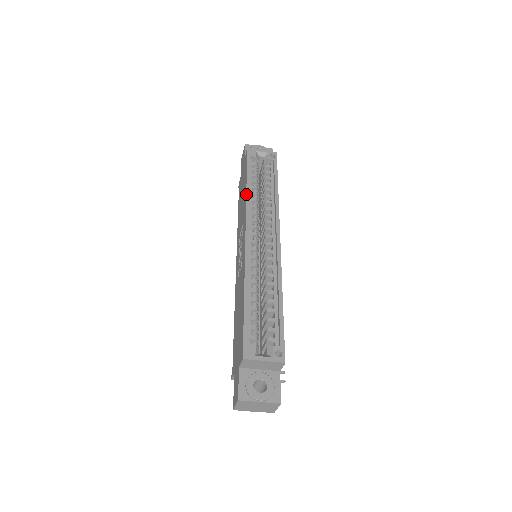
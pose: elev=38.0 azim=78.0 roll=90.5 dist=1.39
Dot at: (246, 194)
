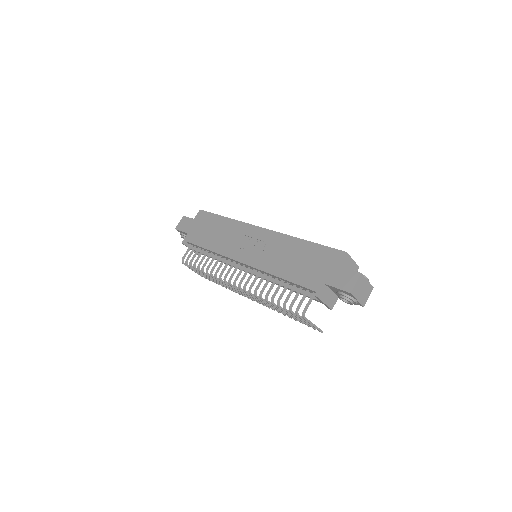
Dot at: (234, 219)
